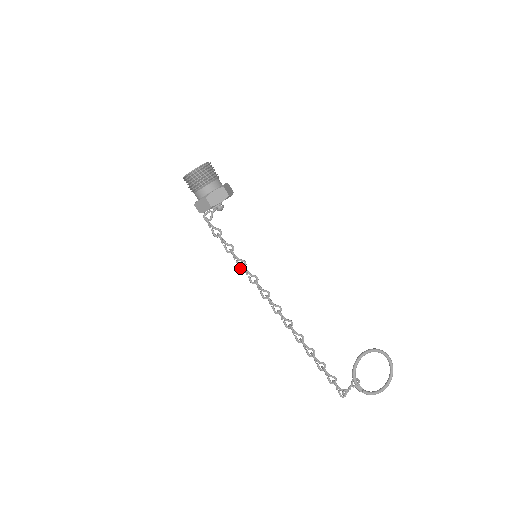
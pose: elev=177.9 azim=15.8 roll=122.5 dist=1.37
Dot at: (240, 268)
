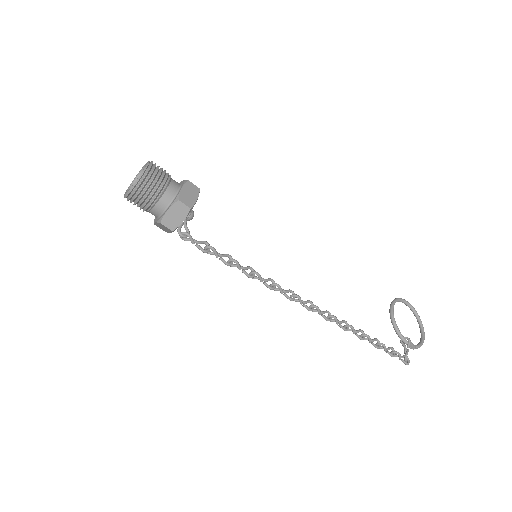
Dot at: (251, 277)
